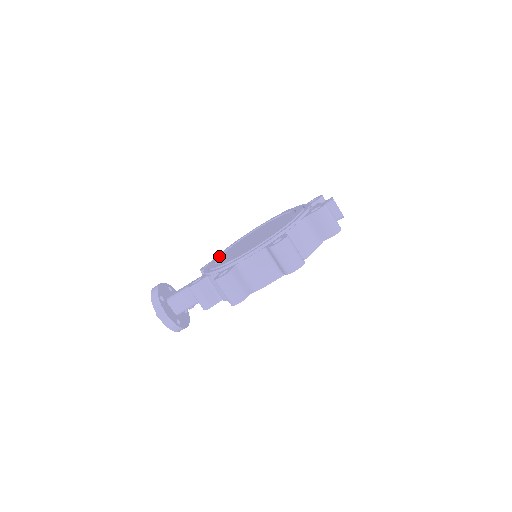
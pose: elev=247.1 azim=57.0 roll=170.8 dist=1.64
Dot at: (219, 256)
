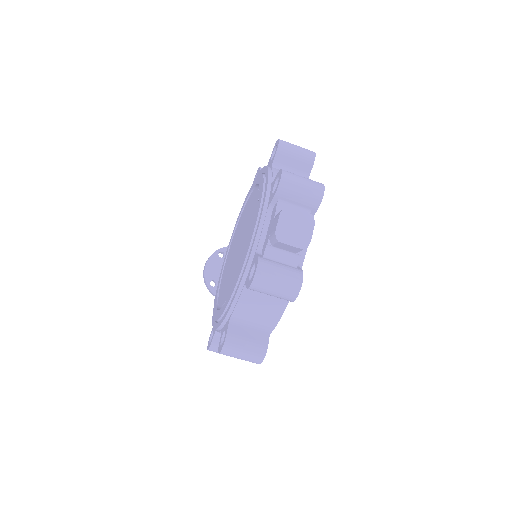
Dot at: (230, 241)
